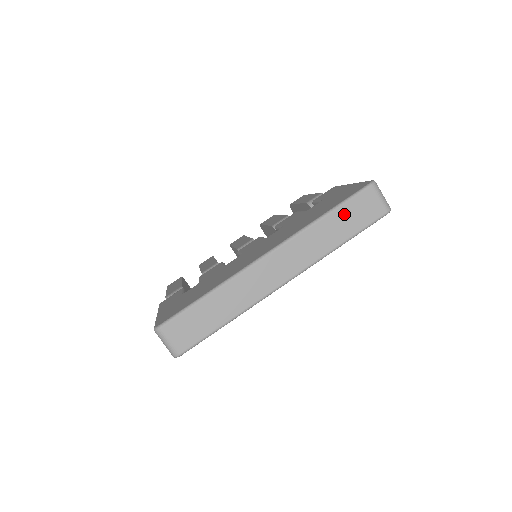
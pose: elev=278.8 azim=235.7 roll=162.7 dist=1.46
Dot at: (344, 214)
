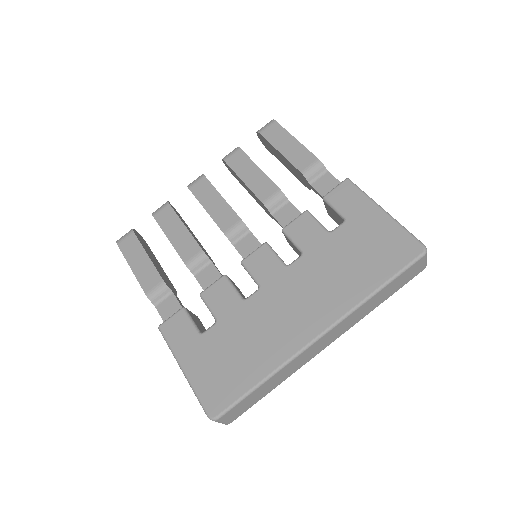
Dot at: (393, 285)
